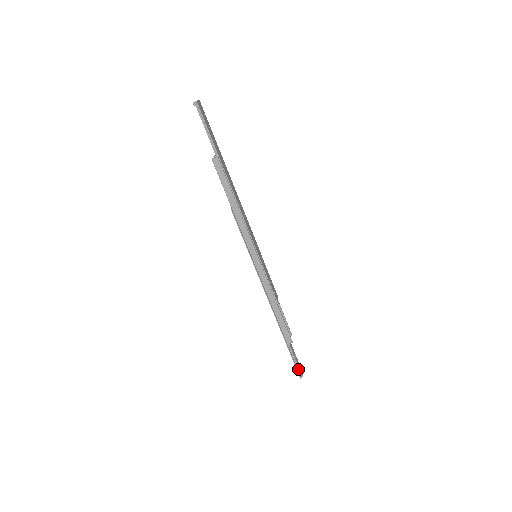
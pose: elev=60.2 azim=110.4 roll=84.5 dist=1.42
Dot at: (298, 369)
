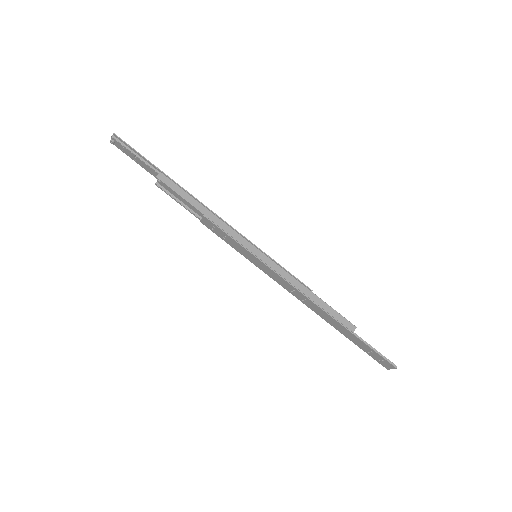
Dot at: (385, 359)
